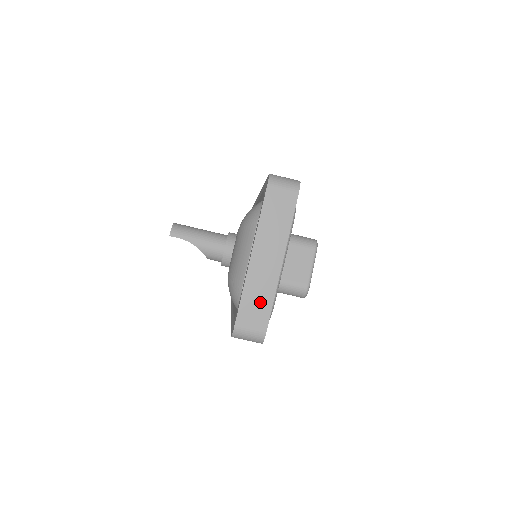
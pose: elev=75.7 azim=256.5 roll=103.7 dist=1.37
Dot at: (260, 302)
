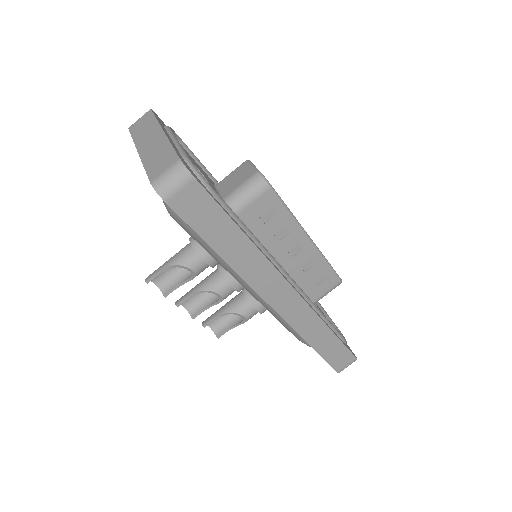
Dot at: (161, 156)
